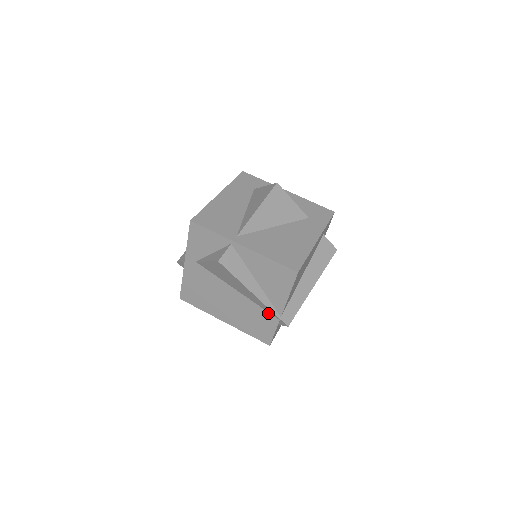
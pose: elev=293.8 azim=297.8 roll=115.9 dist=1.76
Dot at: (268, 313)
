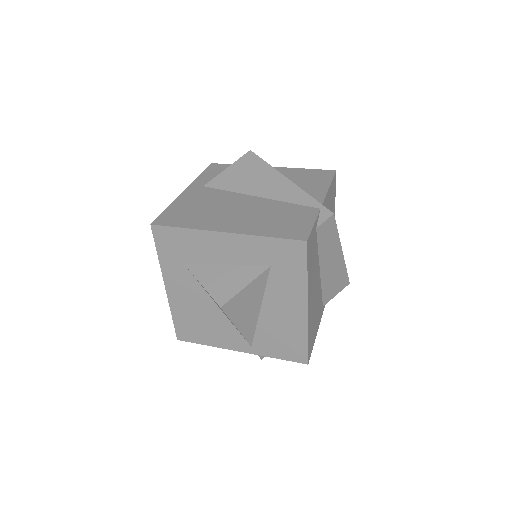
Dot at: (302, 206)
